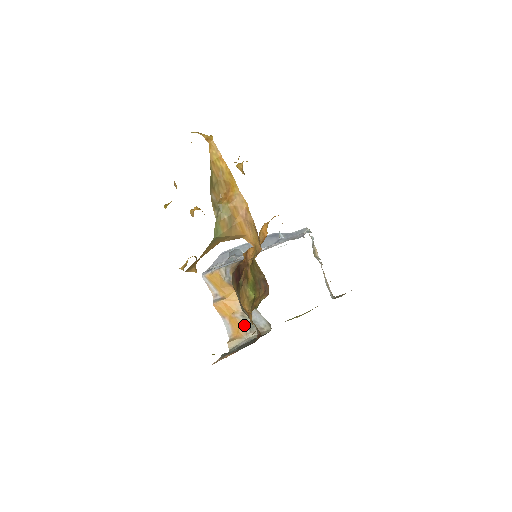
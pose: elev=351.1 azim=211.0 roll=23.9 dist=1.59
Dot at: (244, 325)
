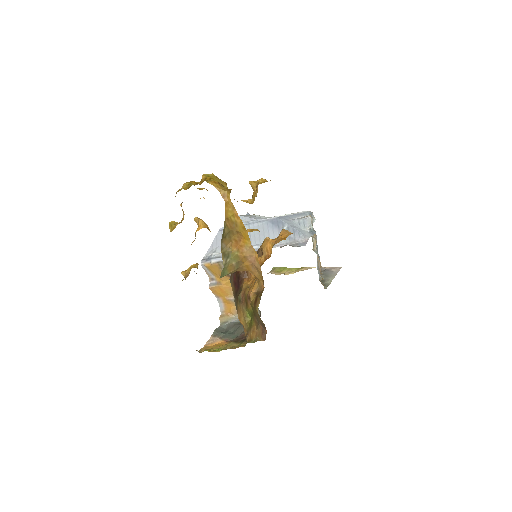
Dot at: occluded
